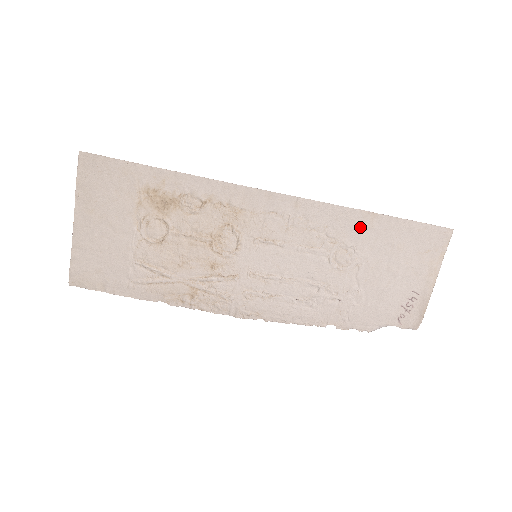
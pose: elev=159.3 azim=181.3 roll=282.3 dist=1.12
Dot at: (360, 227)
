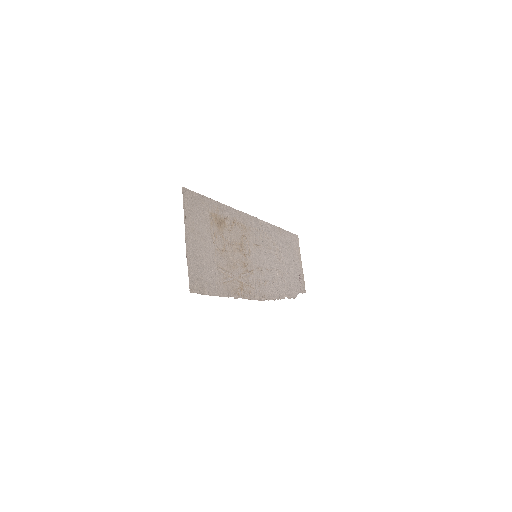
Dot at: (278, 235)
